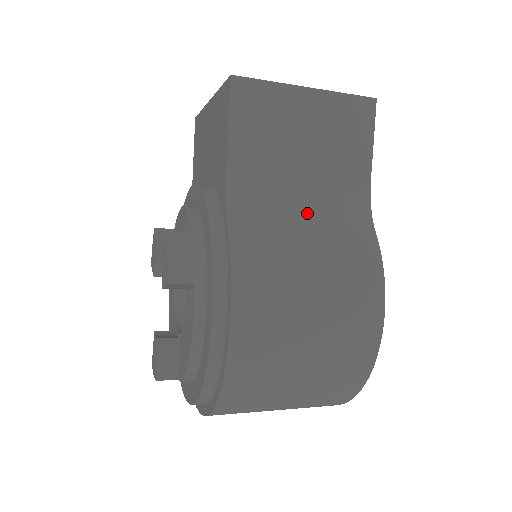
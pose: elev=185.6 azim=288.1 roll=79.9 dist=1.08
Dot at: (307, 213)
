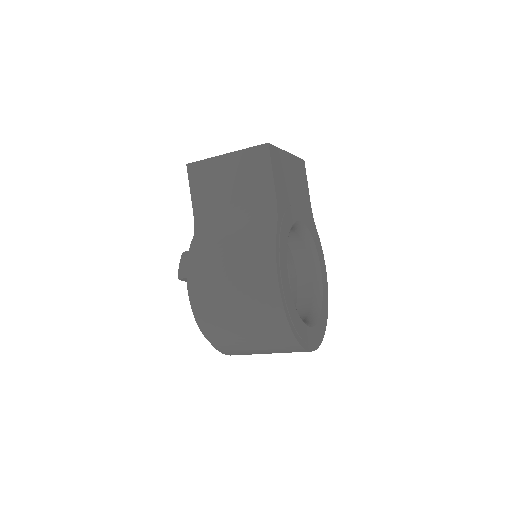
Dot at: (236, 226)
